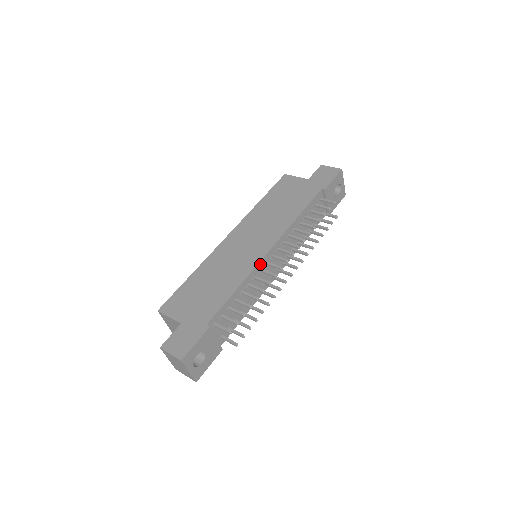
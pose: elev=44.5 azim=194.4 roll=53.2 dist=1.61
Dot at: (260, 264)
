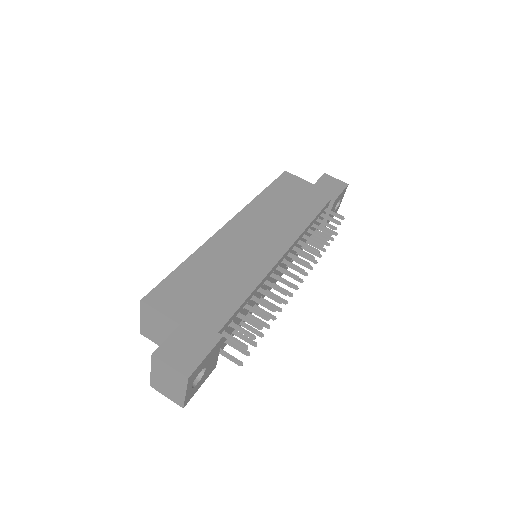
Dot at: (274, 267)
